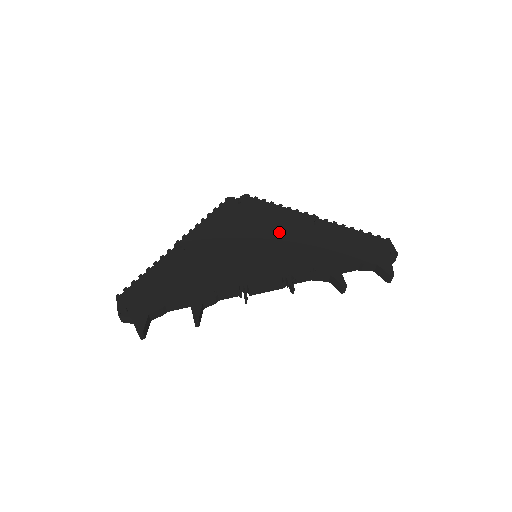
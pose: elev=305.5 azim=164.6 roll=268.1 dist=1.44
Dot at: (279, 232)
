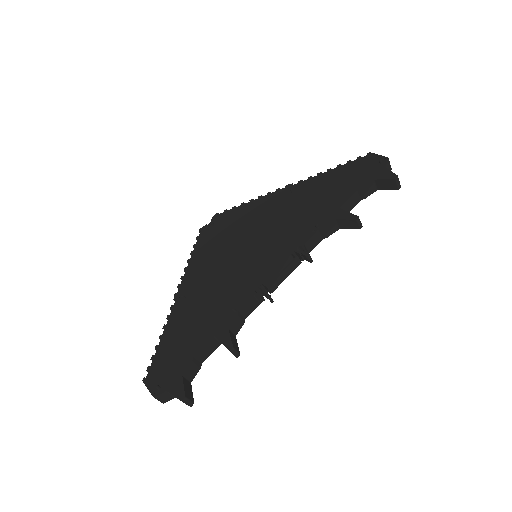
Dot at: (263, 221)
